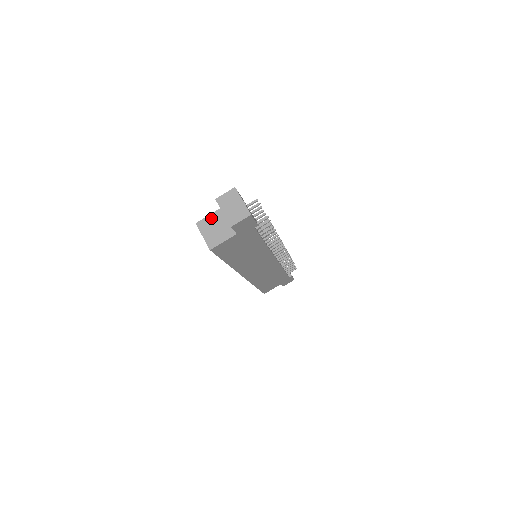
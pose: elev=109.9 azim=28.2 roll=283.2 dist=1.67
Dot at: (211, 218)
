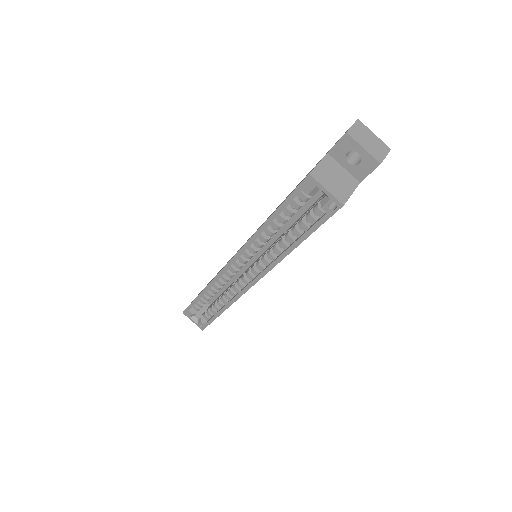
Dot at: (323, 166)
